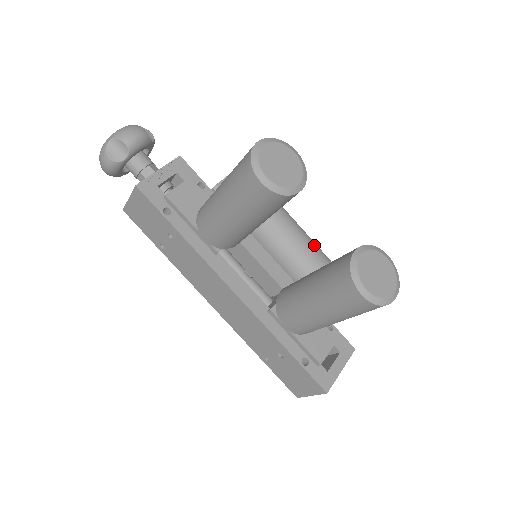
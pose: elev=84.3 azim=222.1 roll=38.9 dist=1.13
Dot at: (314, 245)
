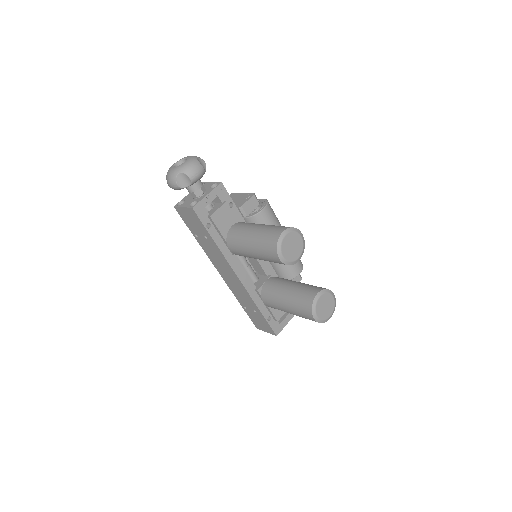
Dot at: occluded
